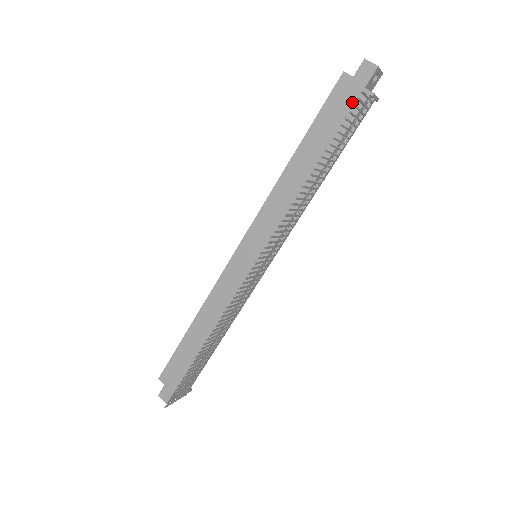
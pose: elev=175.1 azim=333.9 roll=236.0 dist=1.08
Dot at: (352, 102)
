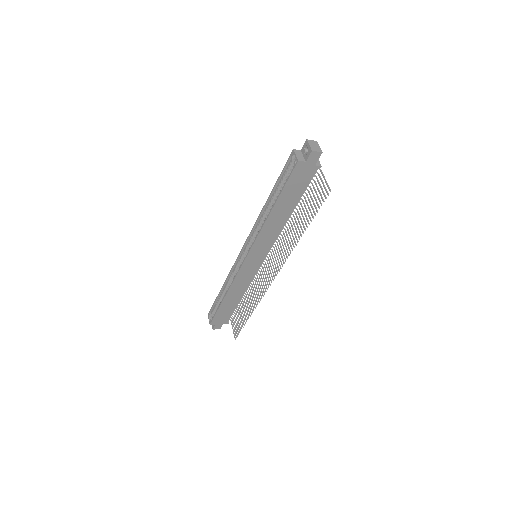
Dot at: (308, 174)
